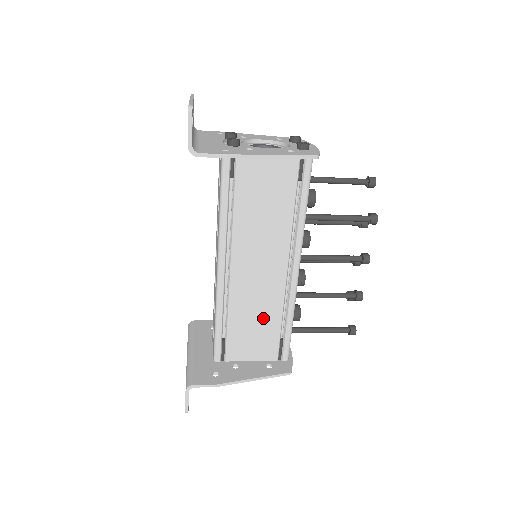
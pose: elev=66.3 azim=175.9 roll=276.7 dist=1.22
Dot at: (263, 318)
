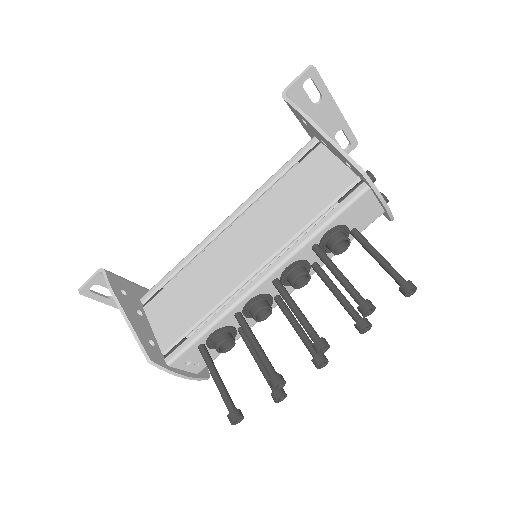
Dot at: (198, 298)
